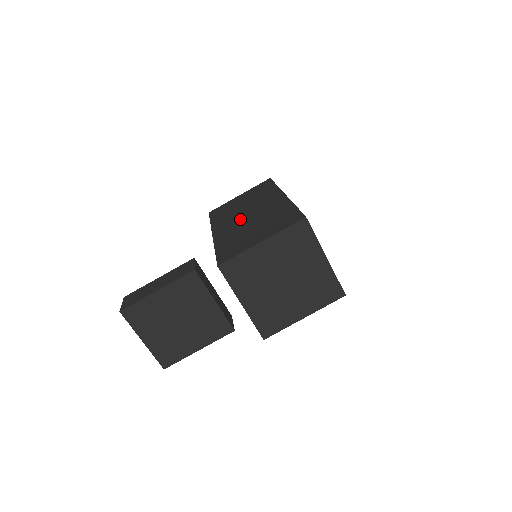
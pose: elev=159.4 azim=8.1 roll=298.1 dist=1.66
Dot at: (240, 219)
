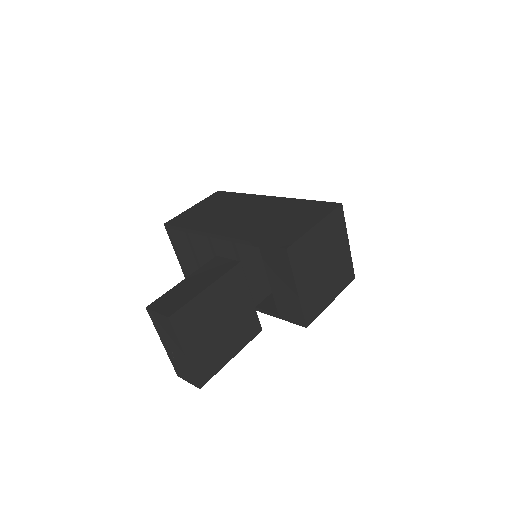
Dot at: (241, 218)
